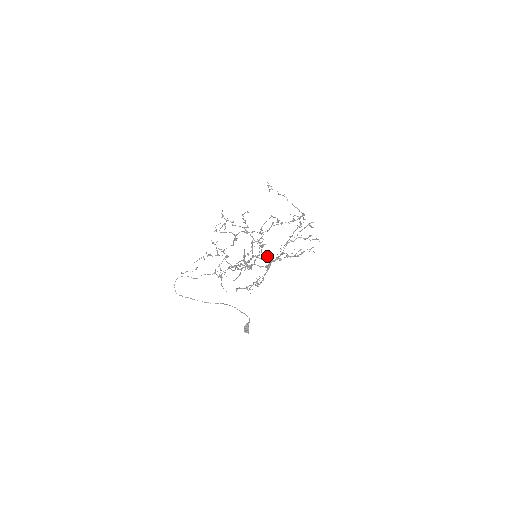
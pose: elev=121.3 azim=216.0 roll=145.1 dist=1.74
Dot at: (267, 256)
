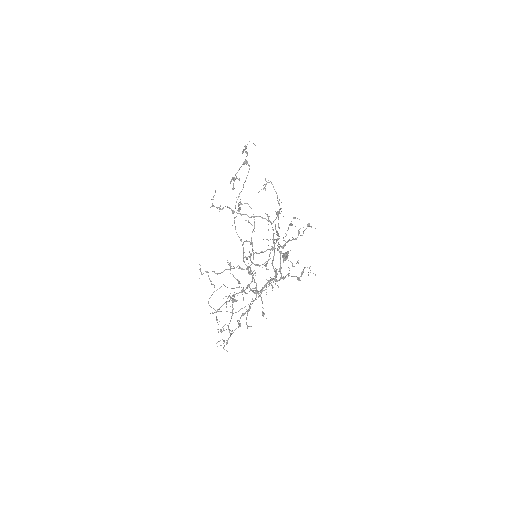
Dot at: occluded
